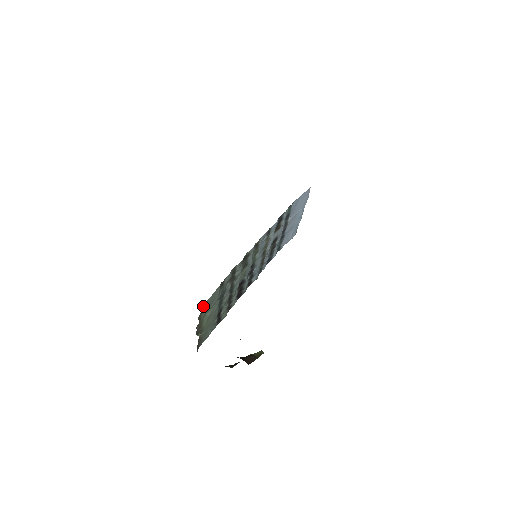
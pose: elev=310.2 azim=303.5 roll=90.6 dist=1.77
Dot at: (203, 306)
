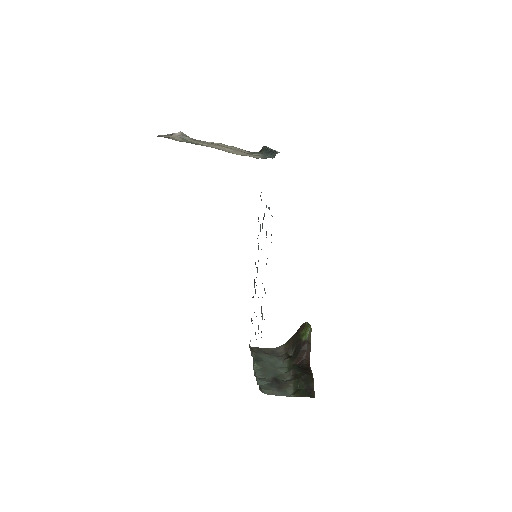
Dot at: occluded
